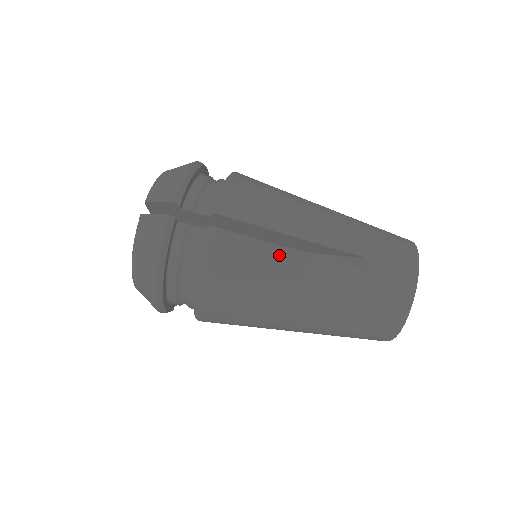
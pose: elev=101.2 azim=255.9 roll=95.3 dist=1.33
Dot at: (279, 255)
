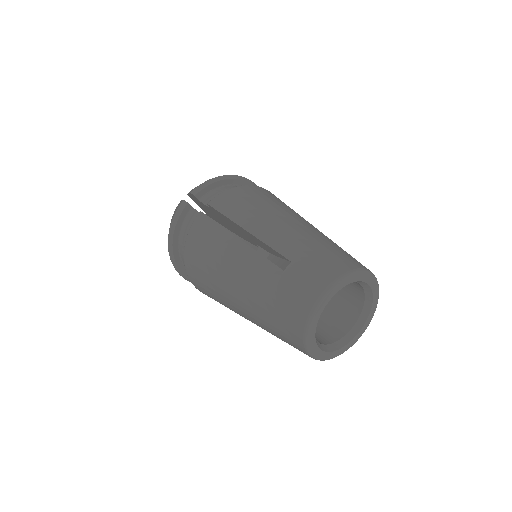
Dot at: (230, 241)
